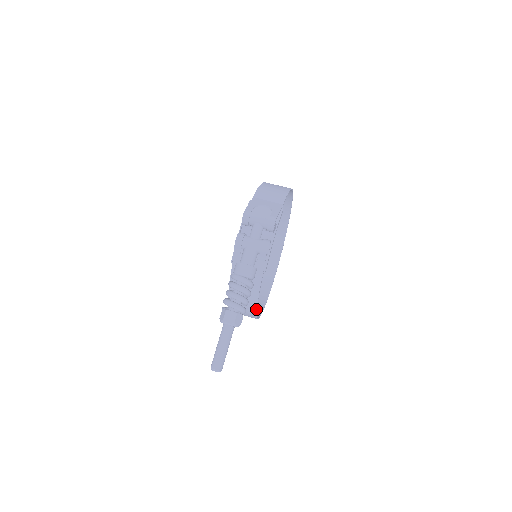
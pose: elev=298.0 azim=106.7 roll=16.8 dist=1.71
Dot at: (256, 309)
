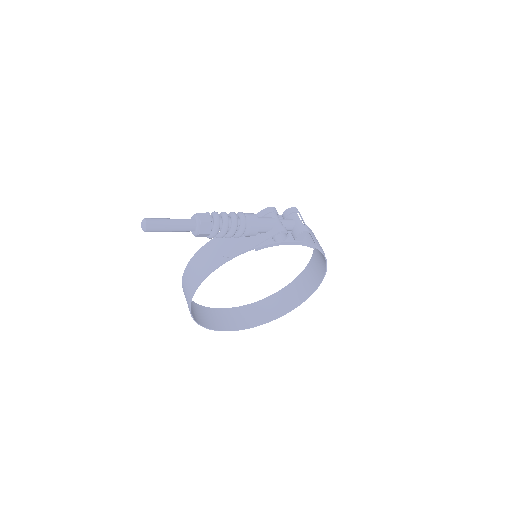
Dot at: (209, 273)
